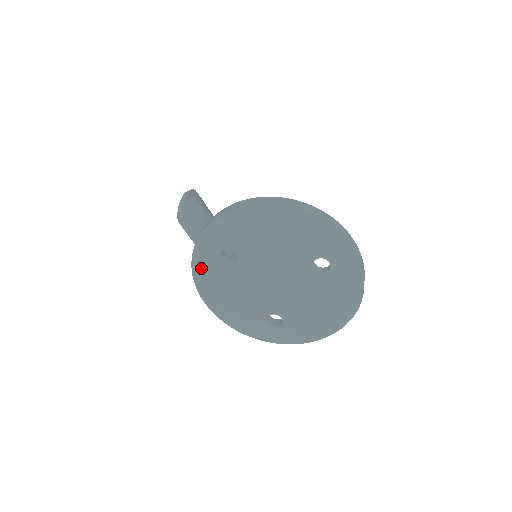
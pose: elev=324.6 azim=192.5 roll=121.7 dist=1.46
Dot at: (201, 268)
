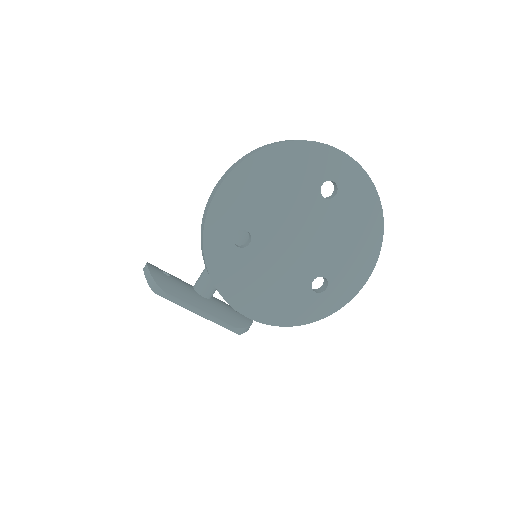
Dot at: (221, 274)
